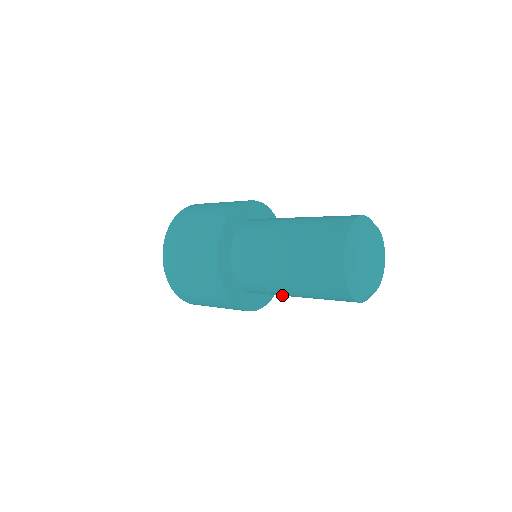
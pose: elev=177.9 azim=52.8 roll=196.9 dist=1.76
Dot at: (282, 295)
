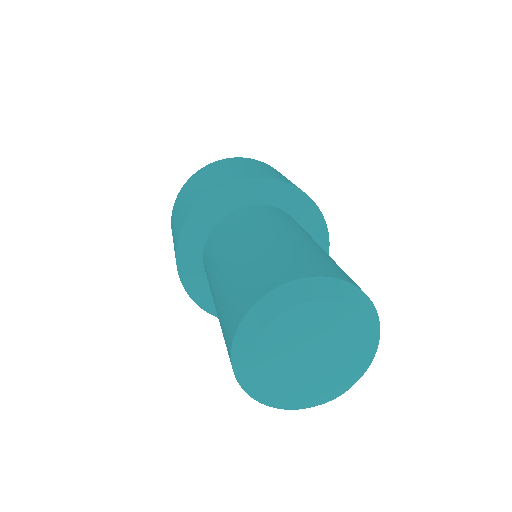
Dot at: occluded
